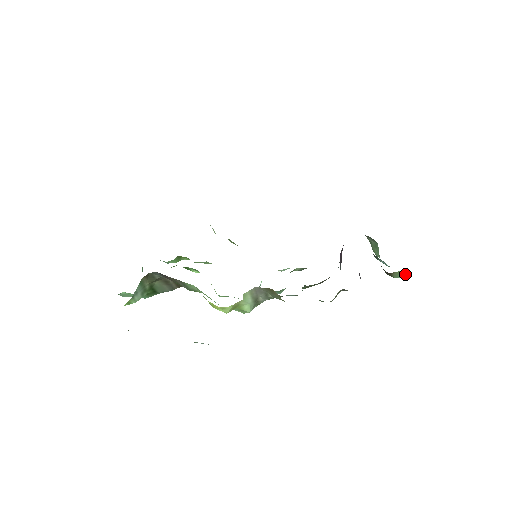
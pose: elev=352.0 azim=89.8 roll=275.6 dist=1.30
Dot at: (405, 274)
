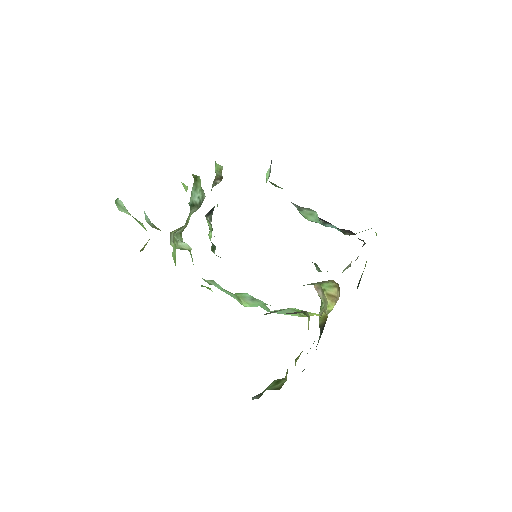
Dot at: occluded
